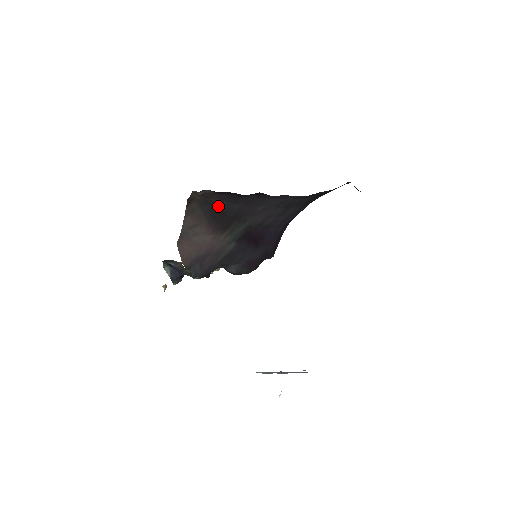
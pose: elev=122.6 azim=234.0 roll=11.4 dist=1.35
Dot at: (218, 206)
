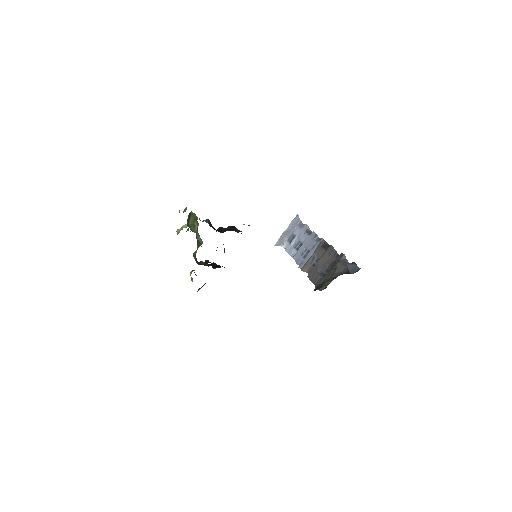
Dot at: occluded
